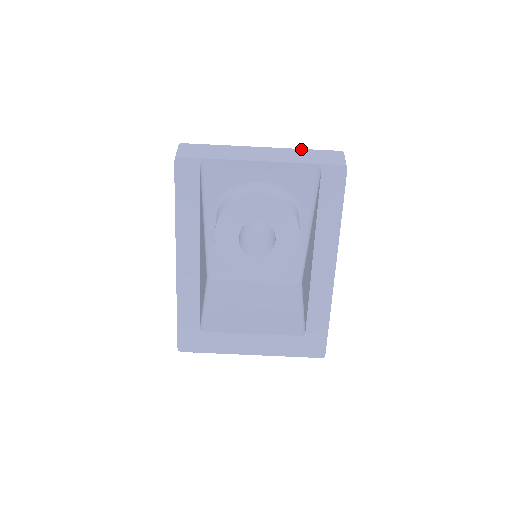
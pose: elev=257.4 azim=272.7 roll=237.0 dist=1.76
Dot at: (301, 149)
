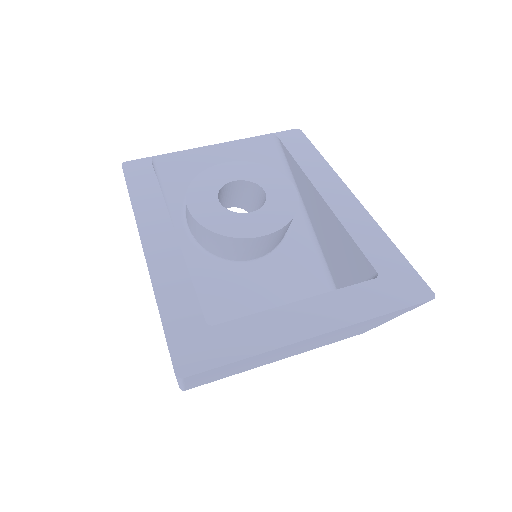
Dot at: occluded
